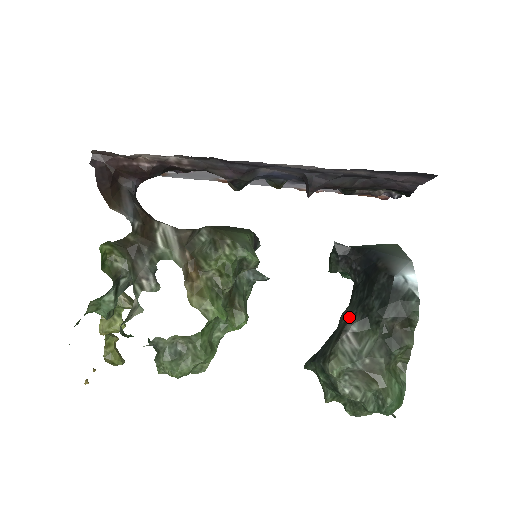
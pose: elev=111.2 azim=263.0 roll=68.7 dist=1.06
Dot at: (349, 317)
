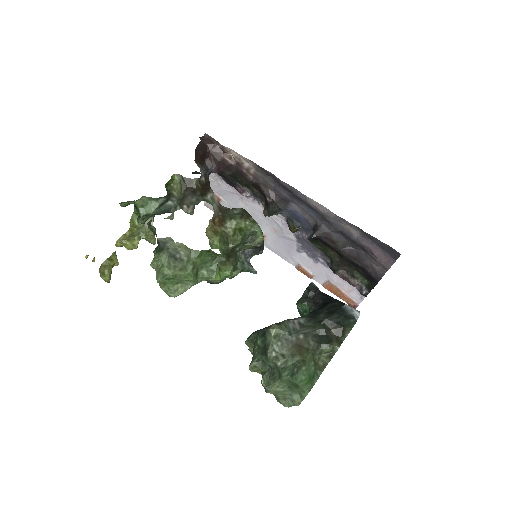
Dot at: occluded
